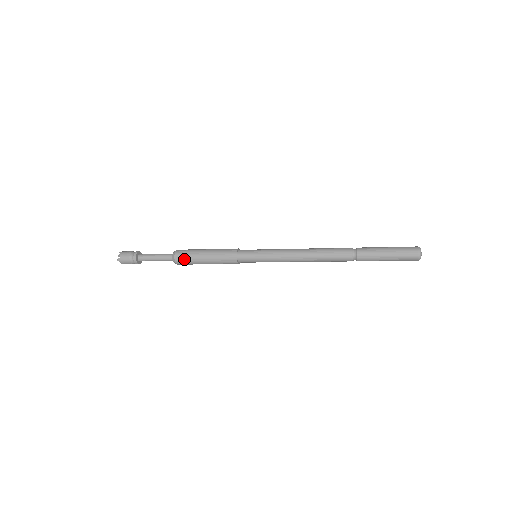
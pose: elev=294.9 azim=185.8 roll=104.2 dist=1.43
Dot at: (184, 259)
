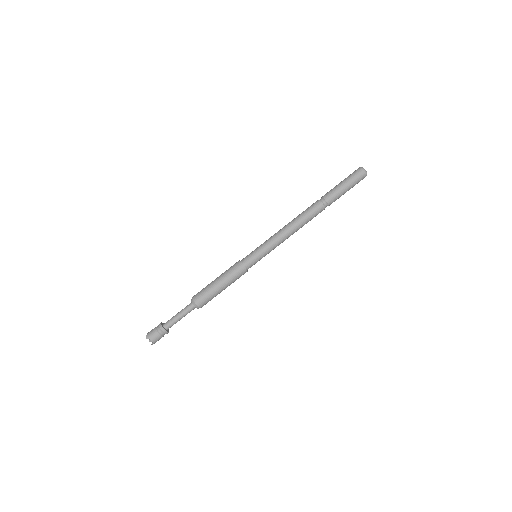
Dot at: (201, 295)
